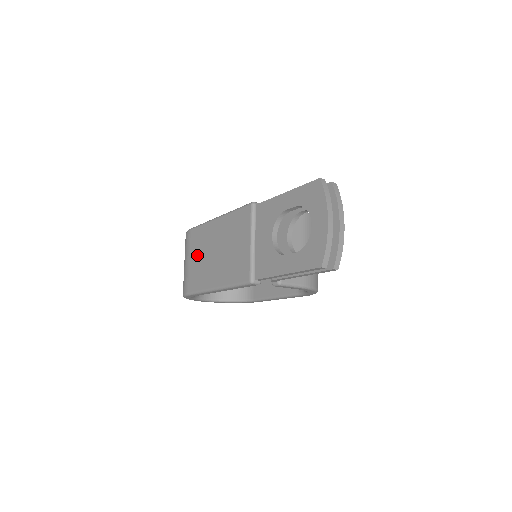
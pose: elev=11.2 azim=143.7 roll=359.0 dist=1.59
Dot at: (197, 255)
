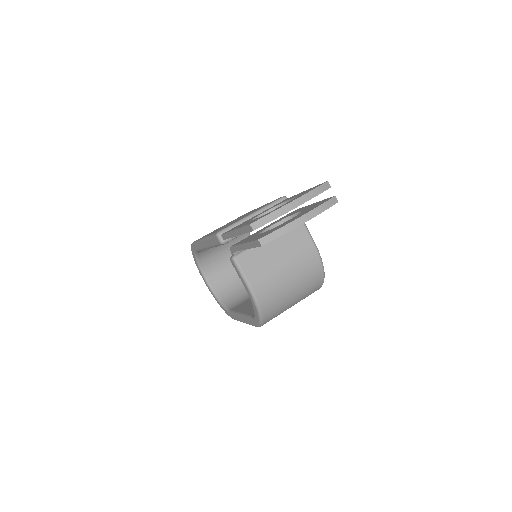
Dot at: occluded
